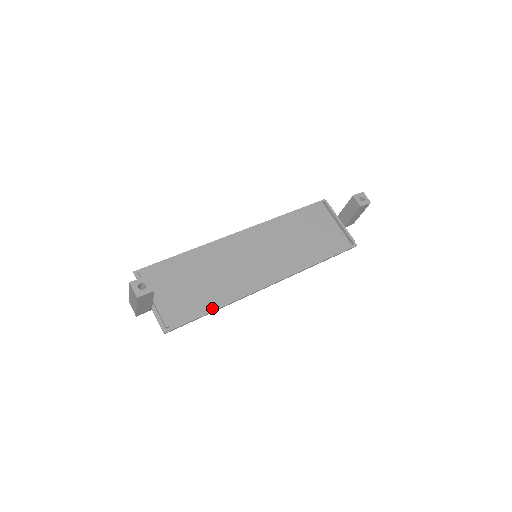
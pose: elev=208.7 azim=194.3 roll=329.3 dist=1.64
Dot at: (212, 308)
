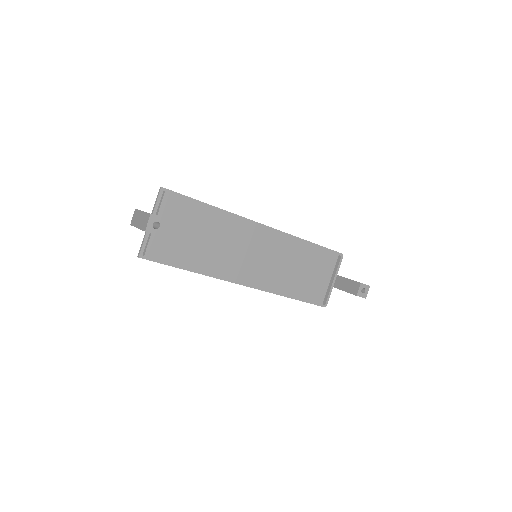
Dot at: (189, 268)
